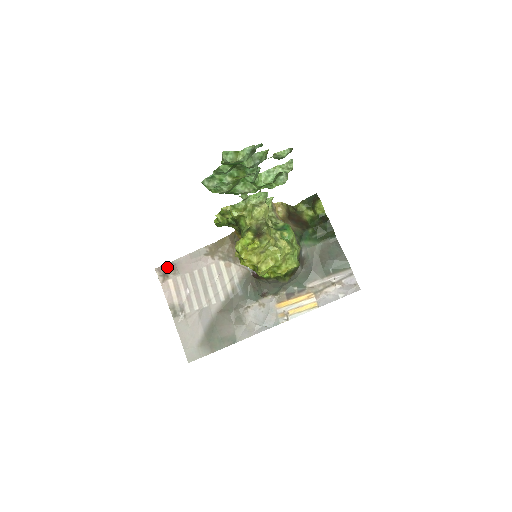
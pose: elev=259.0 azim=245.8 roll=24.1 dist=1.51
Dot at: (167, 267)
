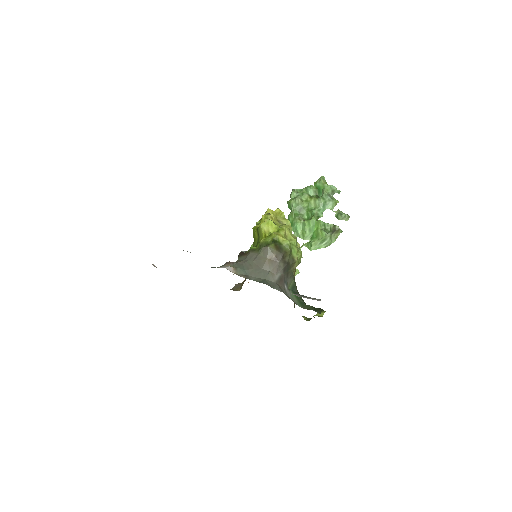
Dot at: occluded
